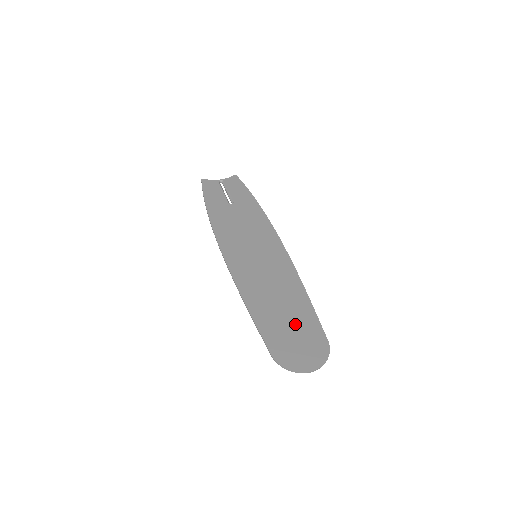
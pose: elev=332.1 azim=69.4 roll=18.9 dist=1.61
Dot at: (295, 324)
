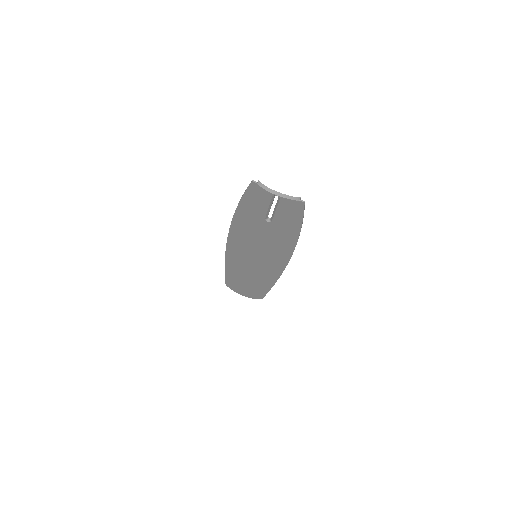
Dot at: (250, 286)
